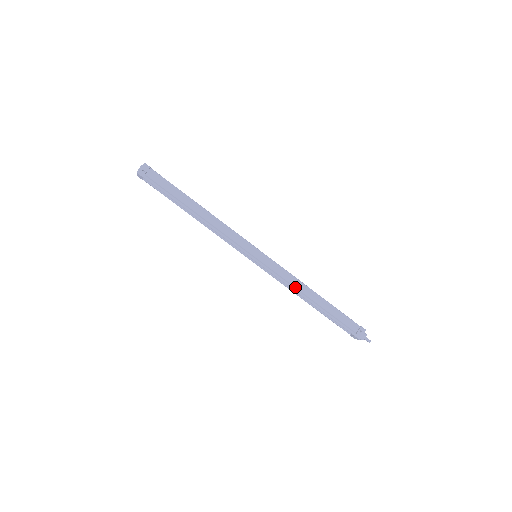
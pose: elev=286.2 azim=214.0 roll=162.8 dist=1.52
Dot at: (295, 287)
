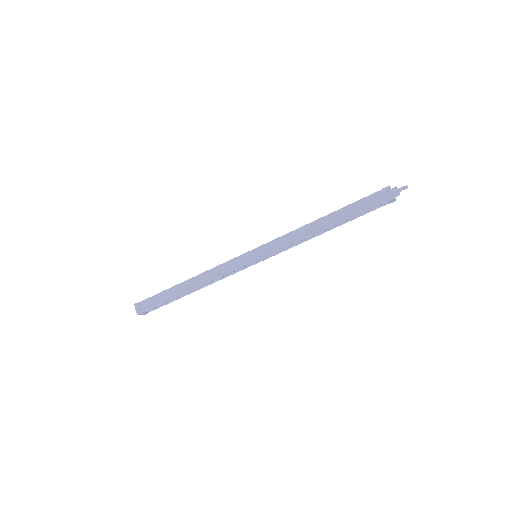
Dot at: (303, 236)
